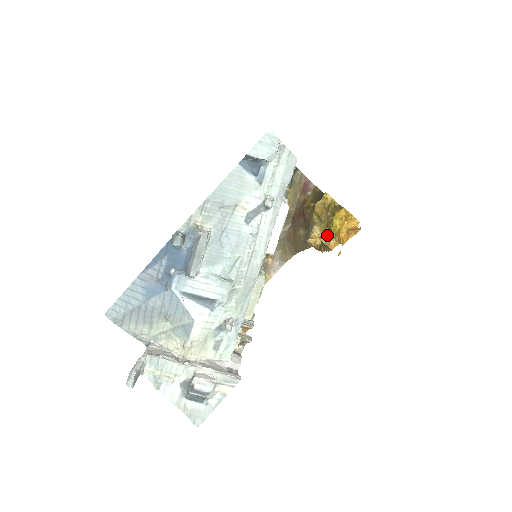
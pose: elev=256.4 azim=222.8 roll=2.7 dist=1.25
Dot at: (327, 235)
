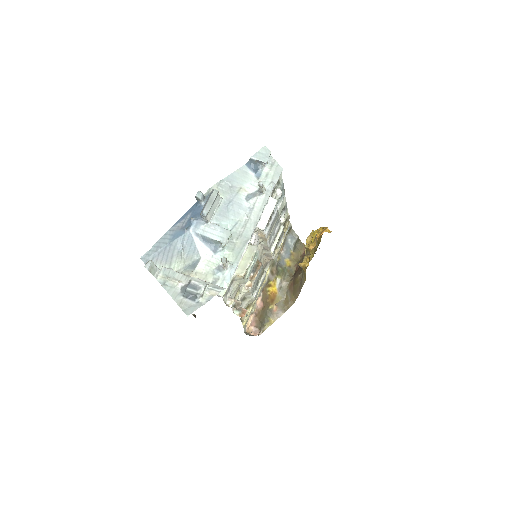
Dot at: occluded
